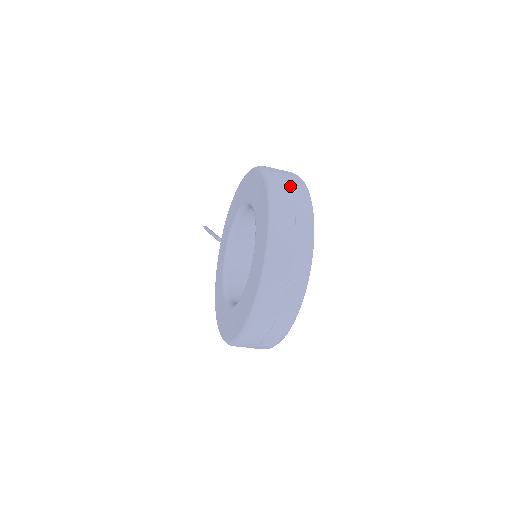
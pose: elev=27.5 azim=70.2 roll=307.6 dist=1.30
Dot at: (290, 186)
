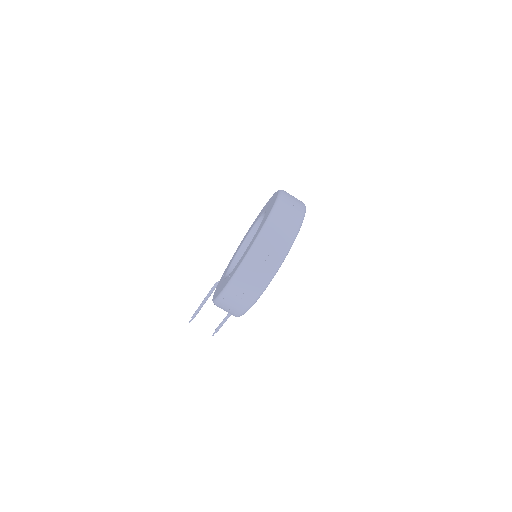
Dot at: occluded
